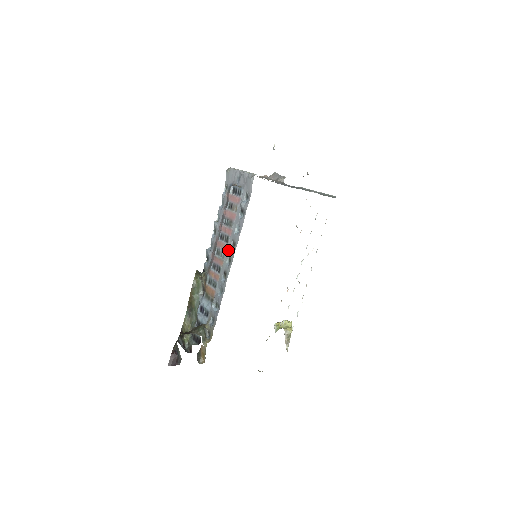
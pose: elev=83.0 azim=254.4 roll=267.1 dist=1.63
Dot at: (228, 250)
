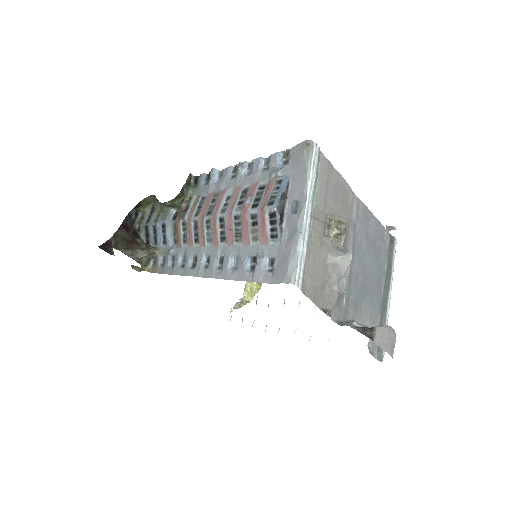
Dot at: (214, 251)
